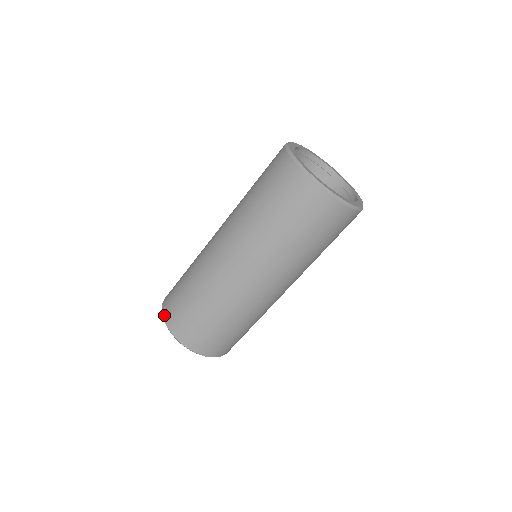
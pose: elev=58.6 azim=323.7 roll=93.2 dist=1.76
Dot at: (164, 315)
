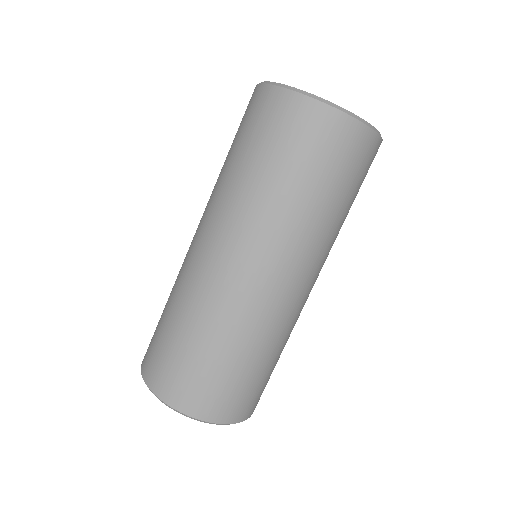
Dot at: (177, 406)
